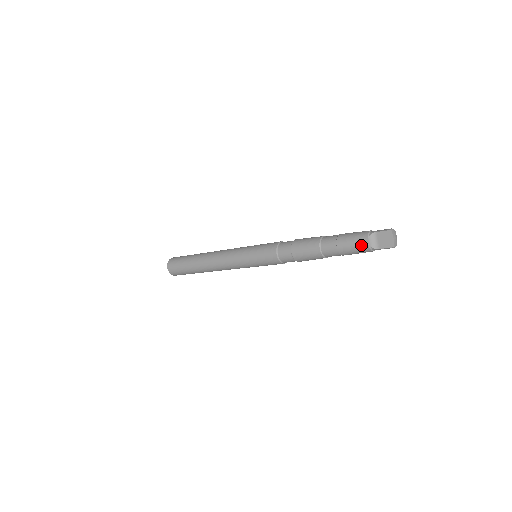
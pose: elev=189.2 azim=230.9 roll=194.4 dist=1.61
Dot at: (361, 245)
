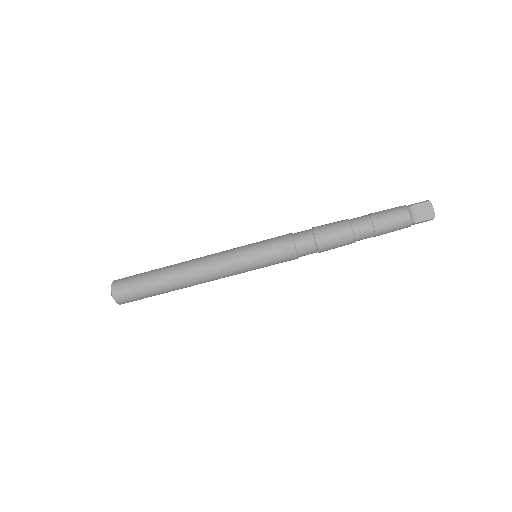
Dot at: (402, 219)
